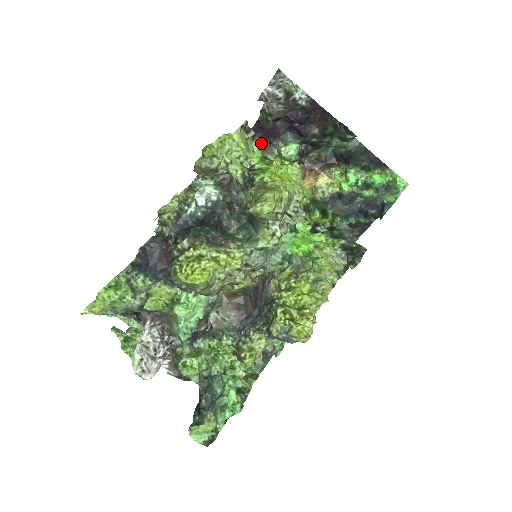
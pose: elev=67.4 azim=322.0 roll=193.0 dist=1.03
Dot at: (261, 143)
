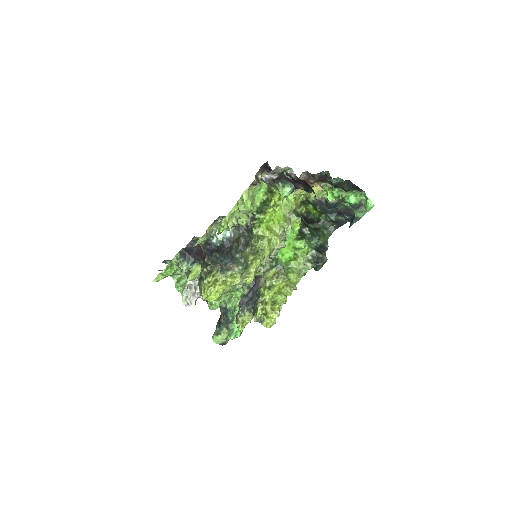
Dot at: occluded
